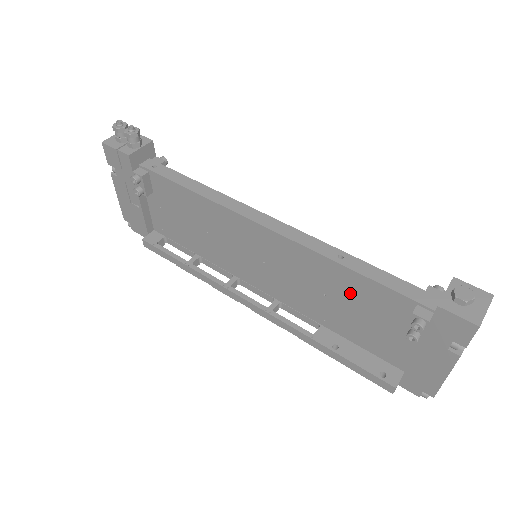
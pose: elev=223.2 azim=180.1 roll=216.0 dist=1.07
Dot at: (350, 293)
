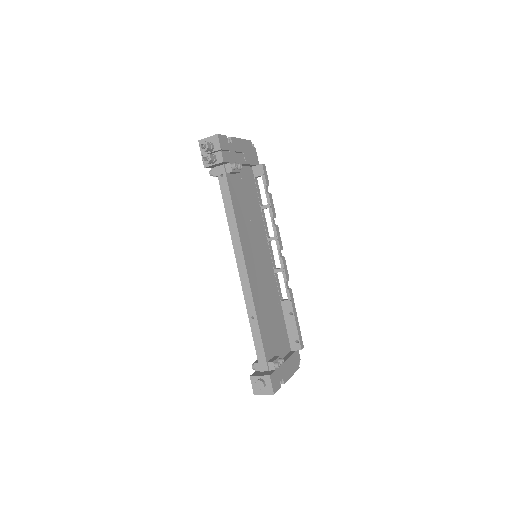
Dot at: occluded
